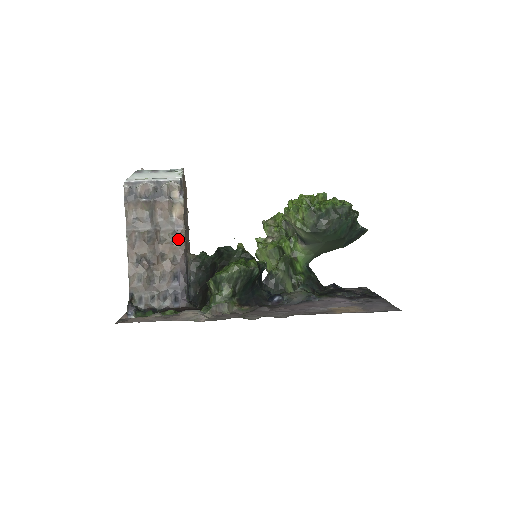
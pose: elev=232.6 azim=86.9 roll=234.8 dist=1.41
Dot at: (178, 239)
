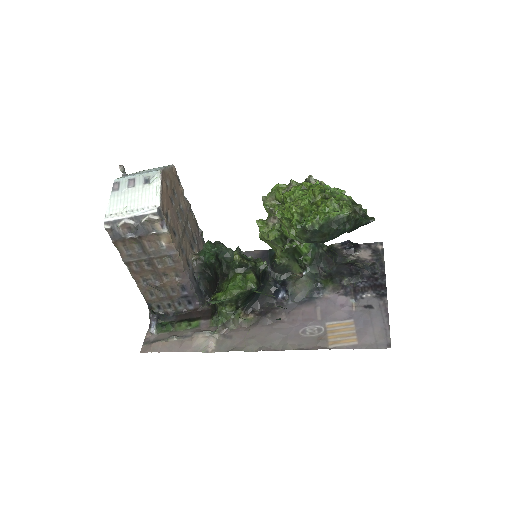
Dot at: (174, 262)
